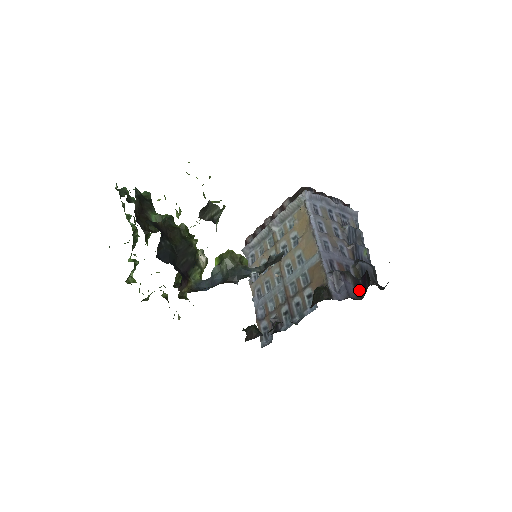
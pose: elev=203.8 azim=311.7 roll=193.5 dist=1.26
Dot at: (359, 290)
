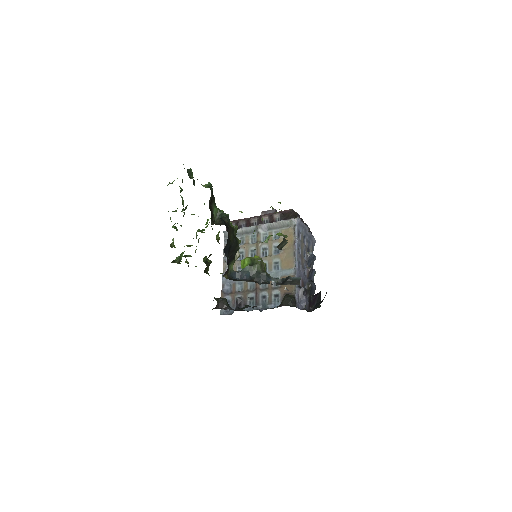
Dot at: (310, 305)
